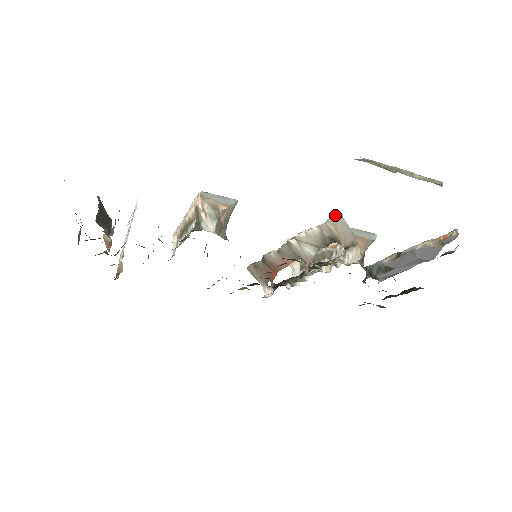
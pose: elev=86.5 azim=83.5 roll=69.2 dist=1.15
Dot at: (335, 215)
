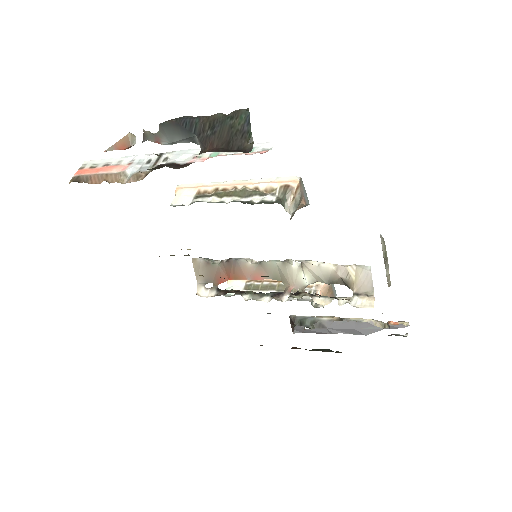
Dot at: (363, 265)
